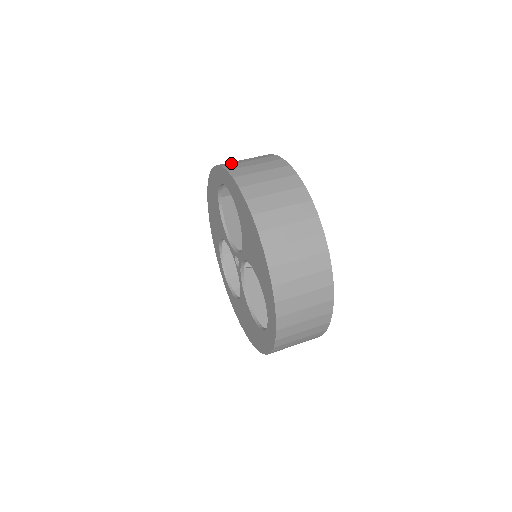
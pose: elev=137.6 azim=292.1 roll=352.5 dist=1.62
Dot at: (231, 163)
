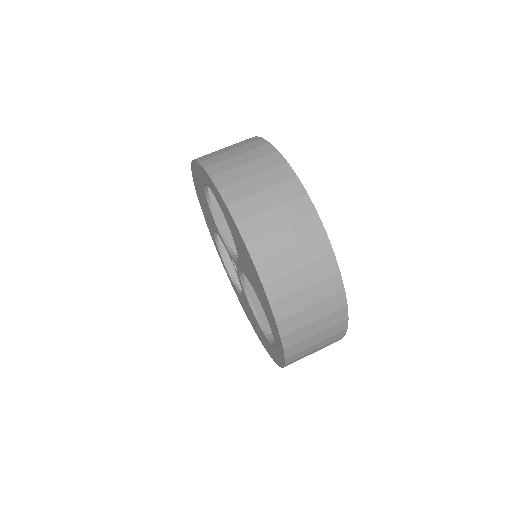
Dot at: (214, 160)
